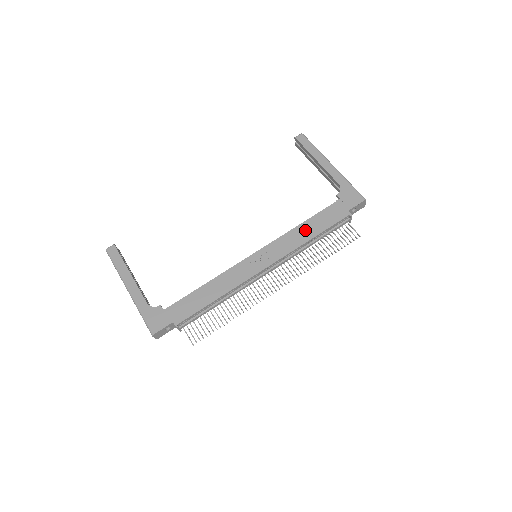
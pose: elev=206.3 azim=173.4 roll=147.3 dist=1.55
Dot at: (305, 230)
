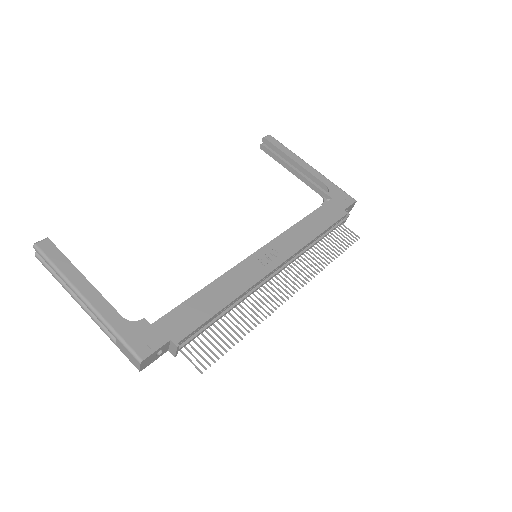
Dot at: (307, 227)
